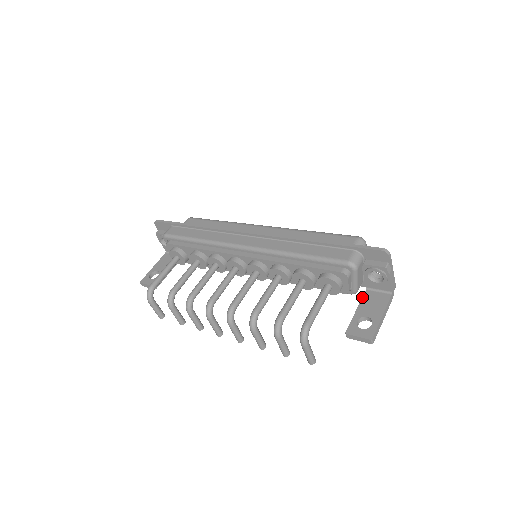
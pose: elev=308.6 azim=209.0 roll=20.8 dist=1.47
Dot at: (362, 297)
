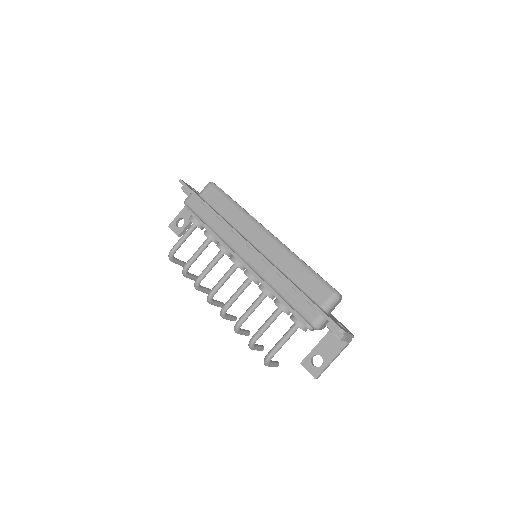
Dot at: (325, 335)
